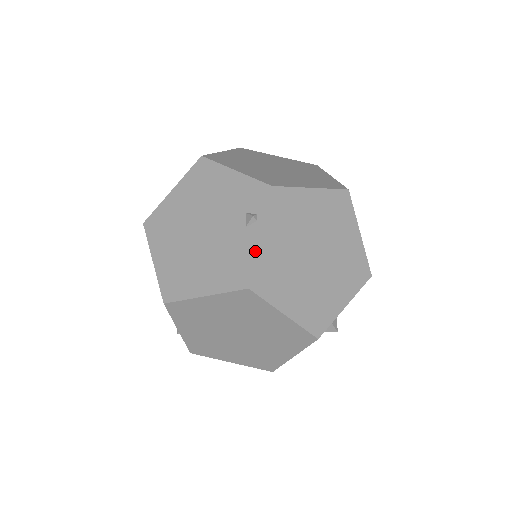
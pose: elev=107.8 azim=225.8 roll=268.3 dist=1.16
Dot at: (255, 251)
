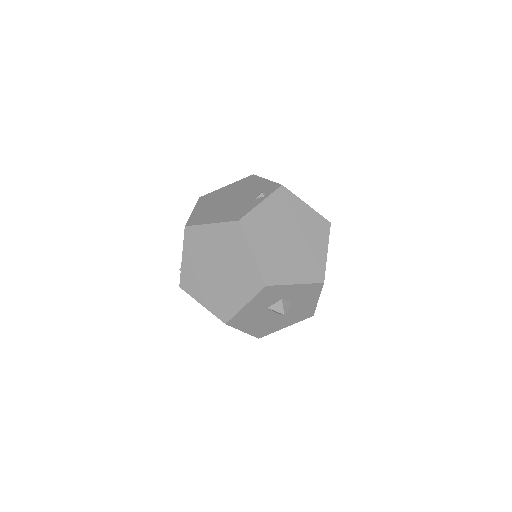
Dot at: (254, 207)
